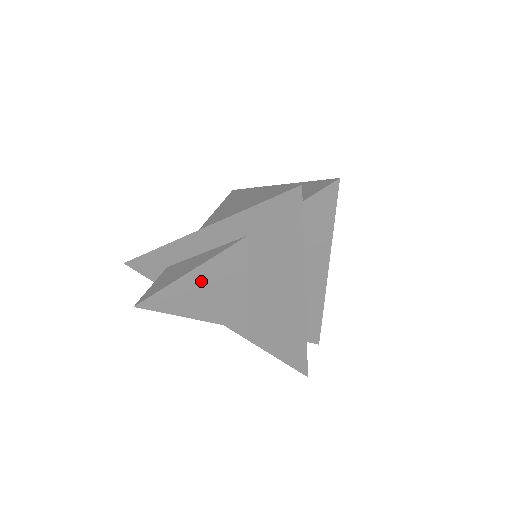
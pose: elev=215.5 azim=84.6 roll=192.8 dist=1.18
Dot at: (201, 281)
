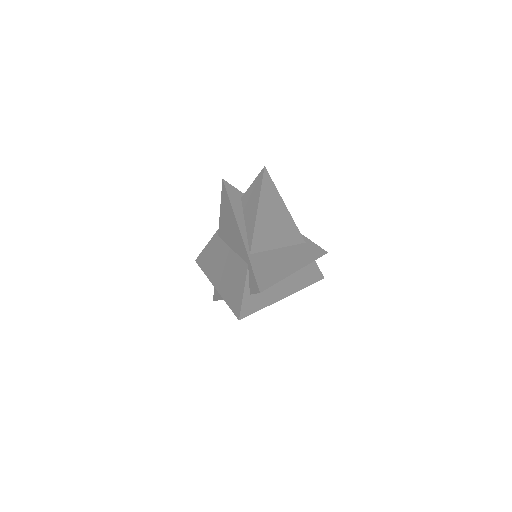
Dot at: occluded
